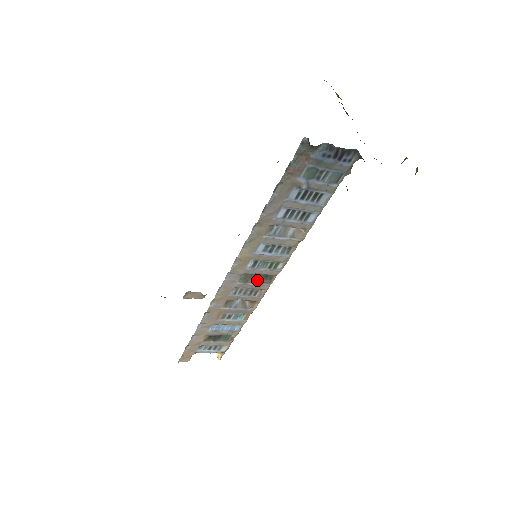
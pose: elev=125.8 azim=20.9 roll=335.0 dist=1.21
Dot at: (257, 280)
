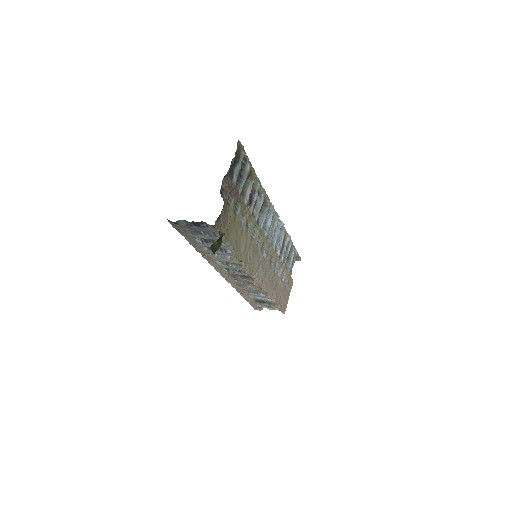
Dot at: (242, 277)
